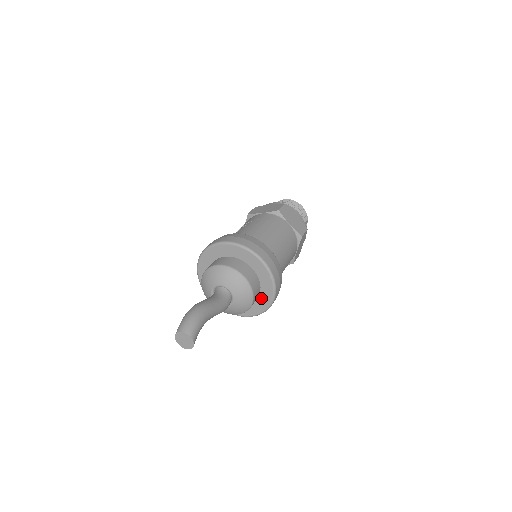
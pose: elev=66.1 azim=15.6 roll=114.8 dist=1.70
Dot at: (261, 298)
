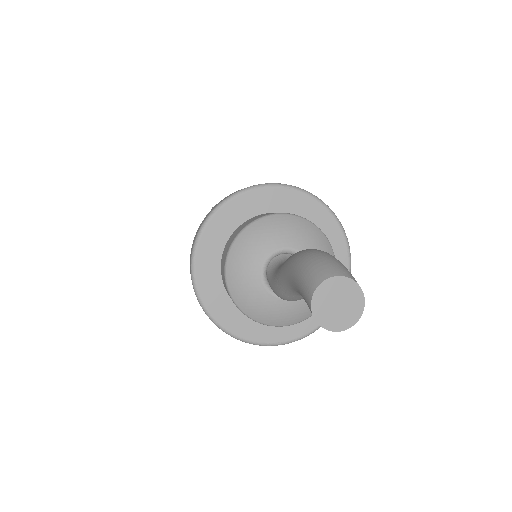
Dot at: occluded
